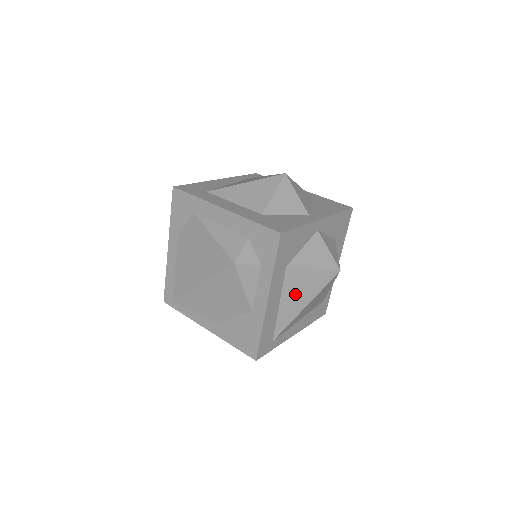
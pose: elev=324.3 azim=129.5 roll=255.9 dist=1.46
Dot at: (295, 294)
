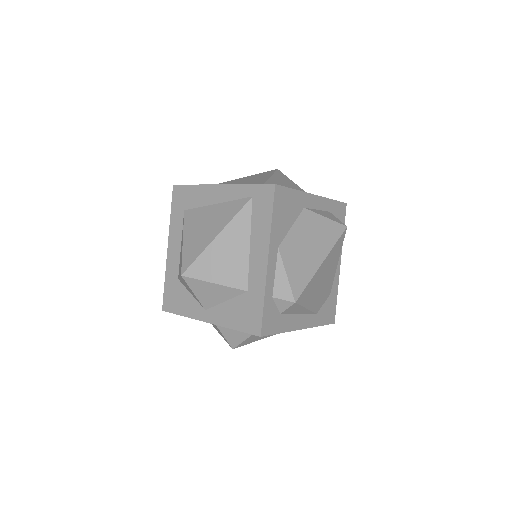
Dot at: occluded
